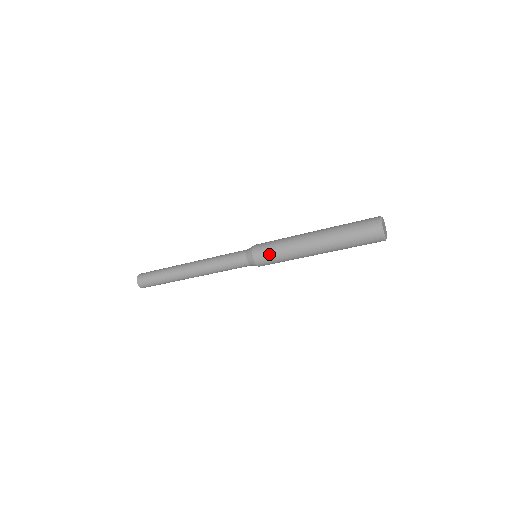
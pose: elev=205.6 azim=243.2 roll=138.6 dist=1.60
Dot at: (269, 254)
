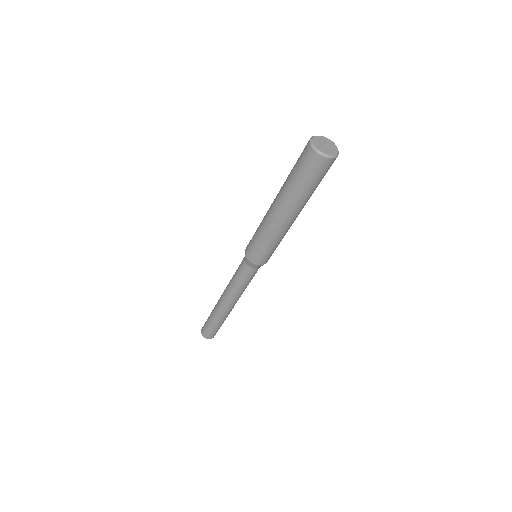
Dot at: (262, 252)
